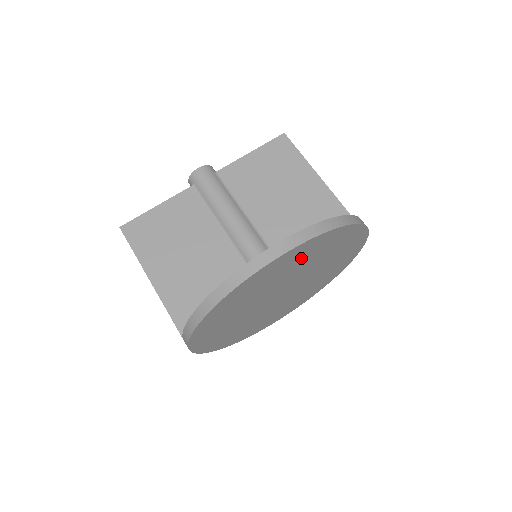
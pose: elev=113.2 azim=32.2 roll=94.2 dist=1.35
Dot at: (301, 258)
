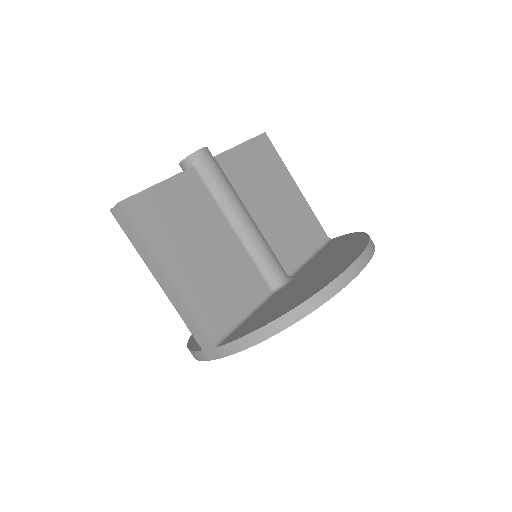
Dot at: occluded
